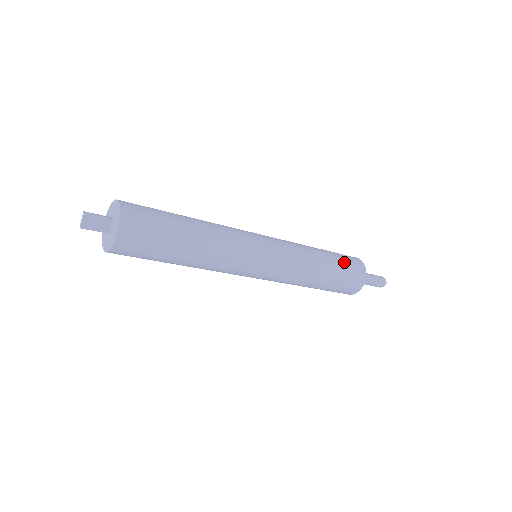
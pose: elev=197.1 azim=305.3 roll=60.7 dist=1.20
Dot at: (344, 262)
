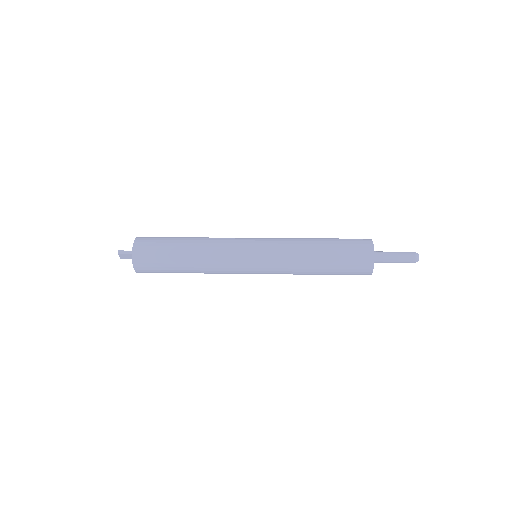
Dot at: (344, 262)
